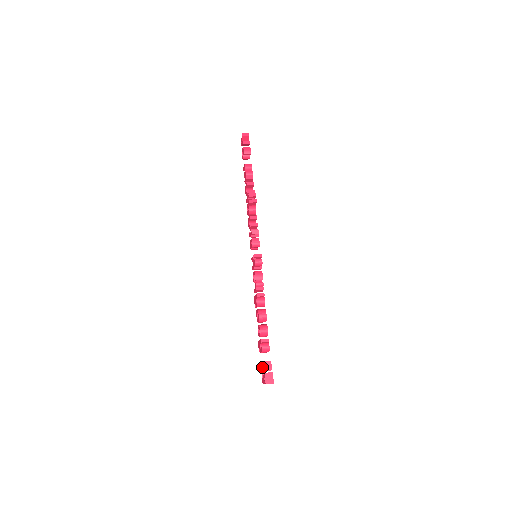
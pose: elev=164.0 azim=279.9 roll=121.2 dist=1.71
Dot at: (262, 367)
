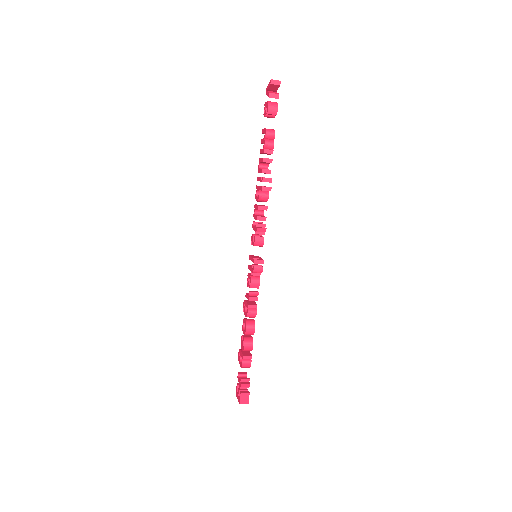
Dot at: (239, 382)
